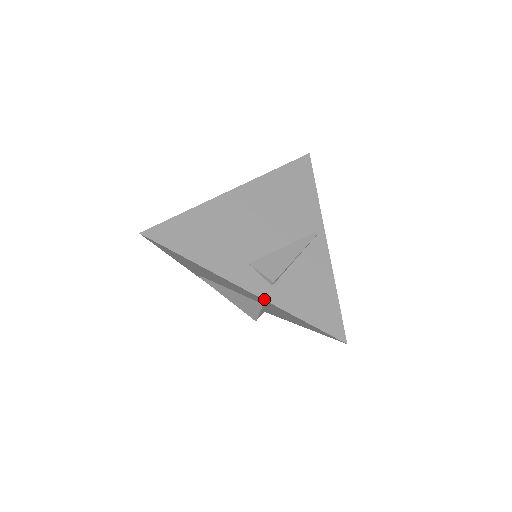
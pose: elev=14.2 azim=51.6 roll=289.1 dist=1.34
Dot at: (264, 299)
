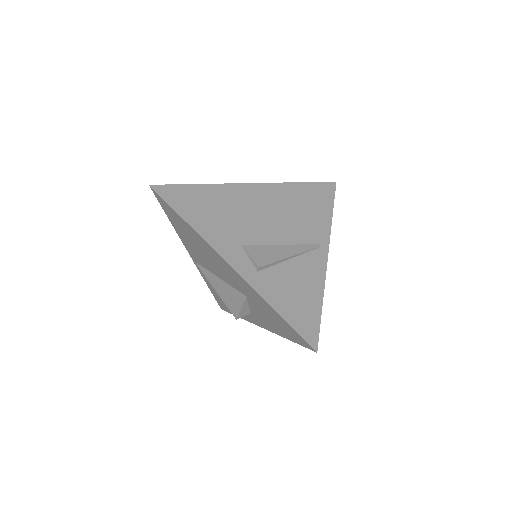
Dot at: (245, 279)
